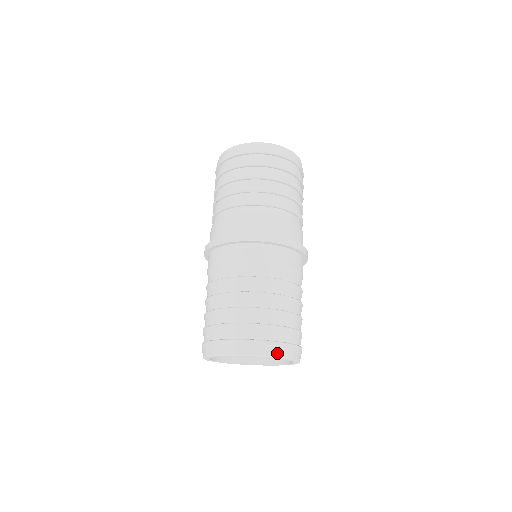
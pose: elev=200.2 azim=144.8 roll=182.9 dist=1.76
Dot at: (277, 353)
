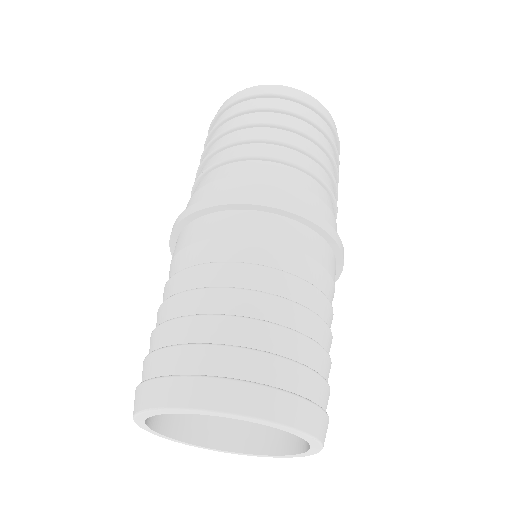
Dot at: (199, 400)
